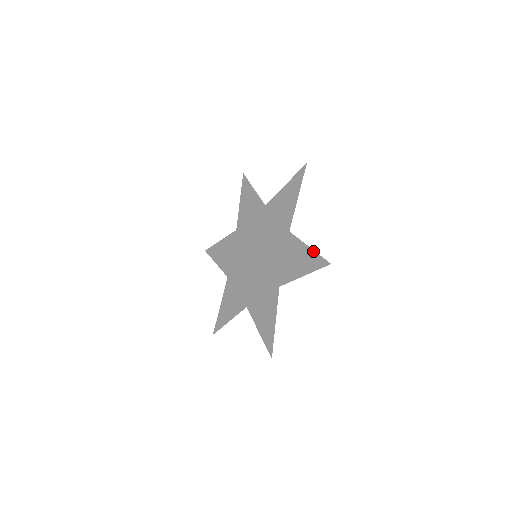
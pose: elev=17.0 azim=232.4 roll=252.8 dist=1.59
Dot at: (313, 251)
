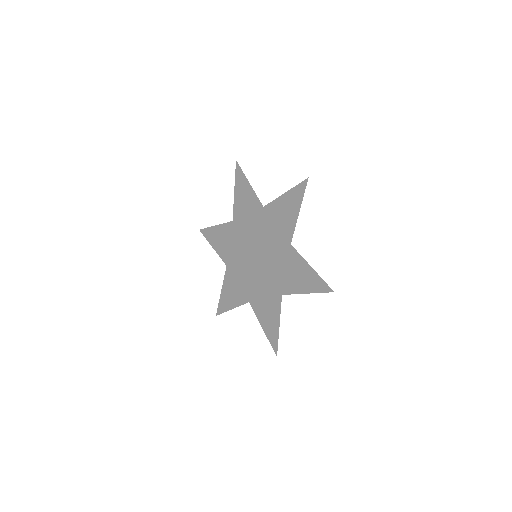
Dot at: (316, 274)
